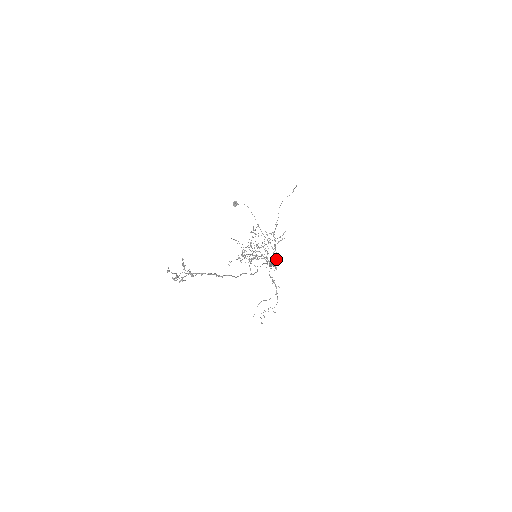
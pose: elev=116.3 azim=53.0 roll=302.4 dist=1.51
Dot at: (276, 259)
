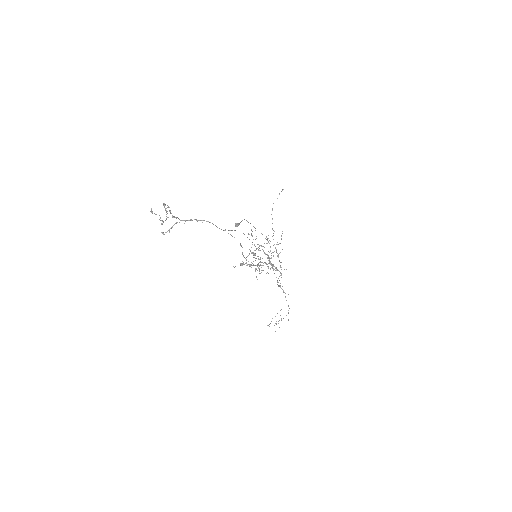
Dot at: occluded
